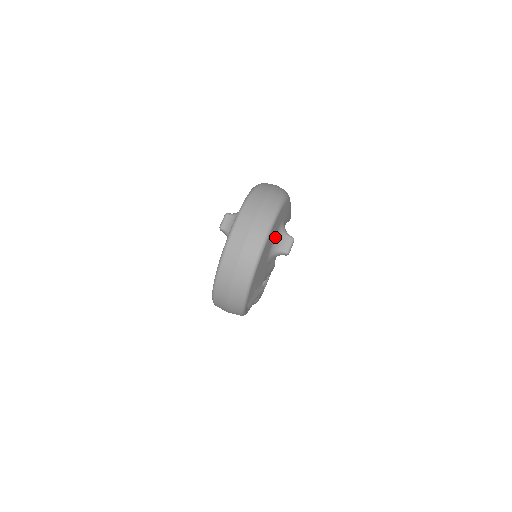
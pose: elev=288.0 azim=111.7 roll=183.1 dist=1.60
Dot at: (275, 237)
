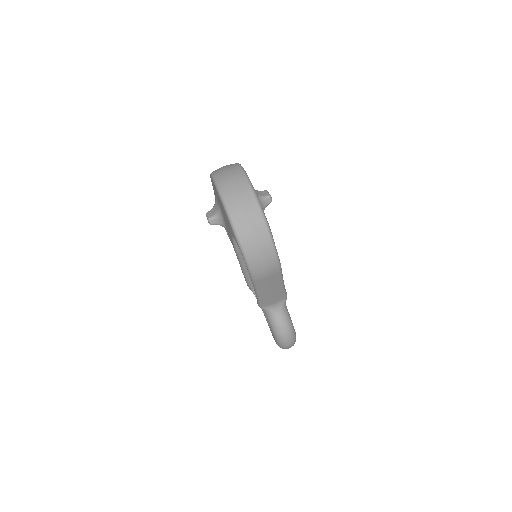
Dot at: occluded
